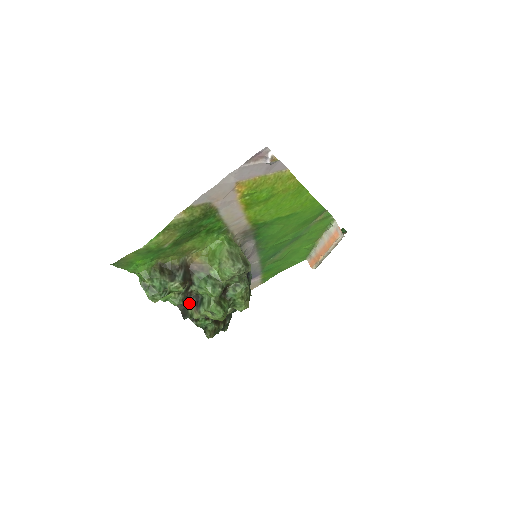
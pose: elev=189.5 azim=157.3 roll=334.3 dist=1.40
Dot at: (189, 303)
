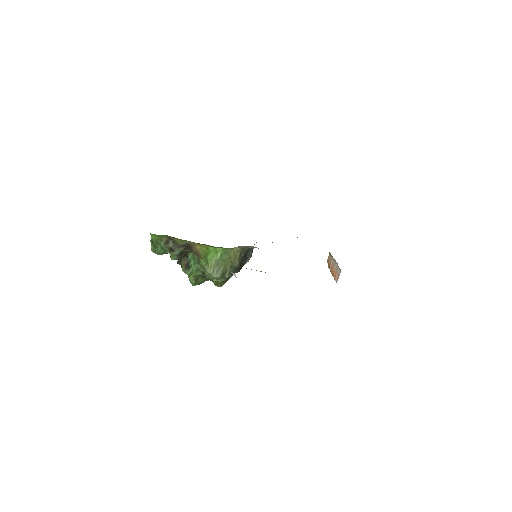
Dot at: (184, 259)
